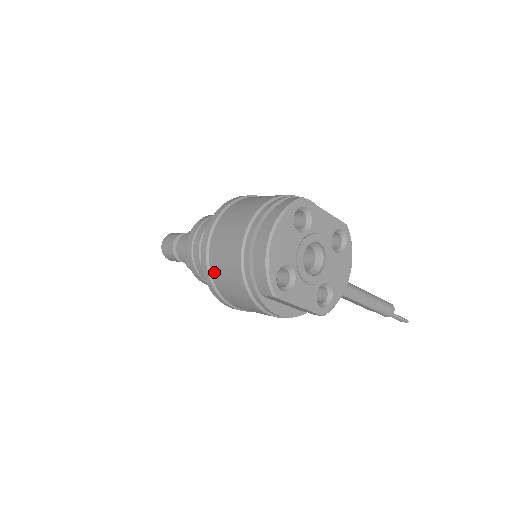
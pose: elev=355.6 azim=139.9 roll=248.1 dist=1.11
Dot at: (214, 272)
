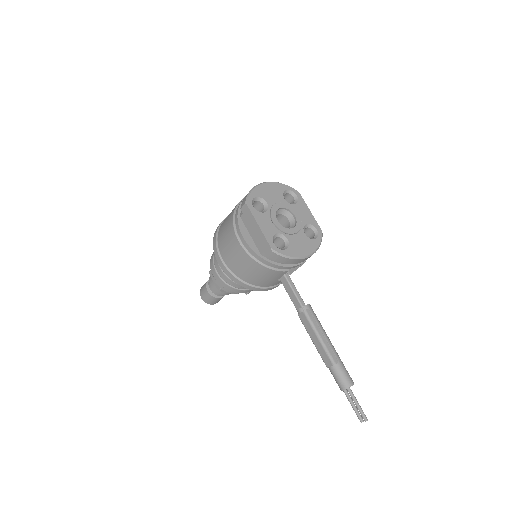
Dot at: occluded
